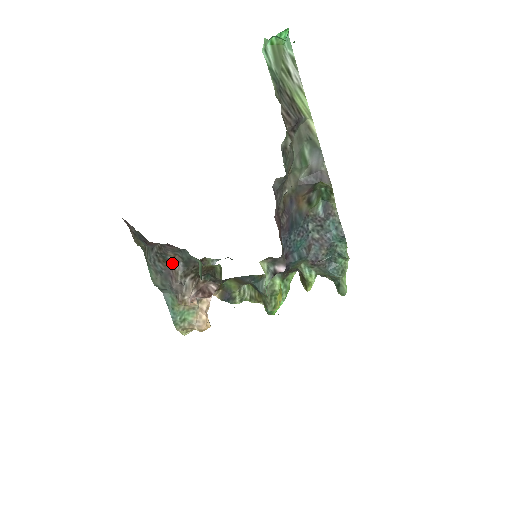
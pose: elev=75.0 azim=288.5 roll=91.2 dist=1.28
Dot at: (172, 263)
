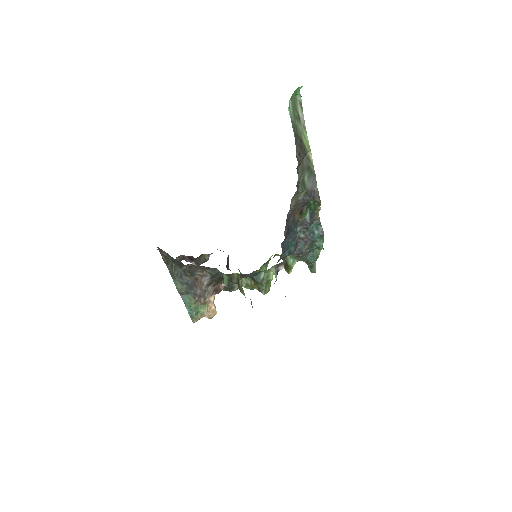
Dot at: (199, 277)
